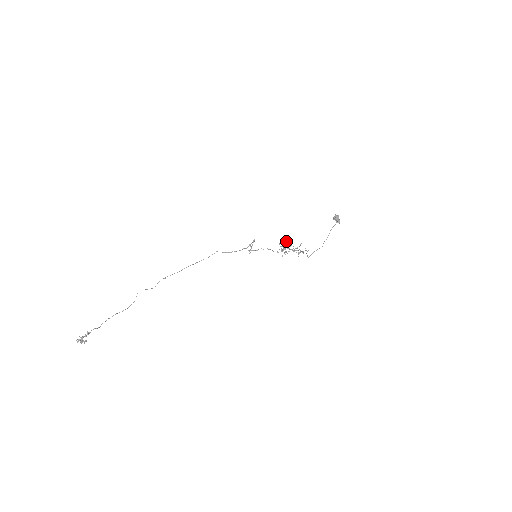
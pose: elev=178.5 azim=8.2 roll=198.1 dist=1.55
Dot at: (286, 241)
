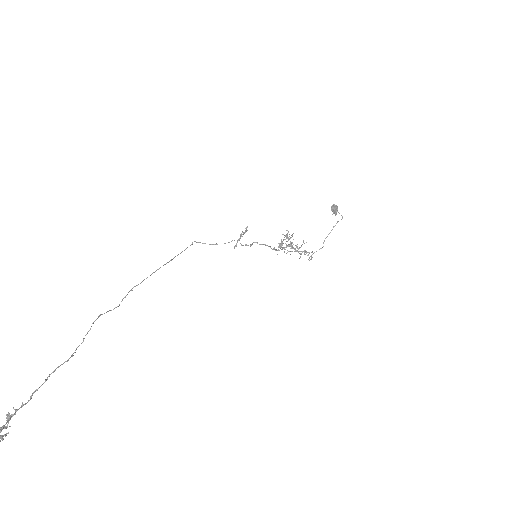
Dot at: occluded
